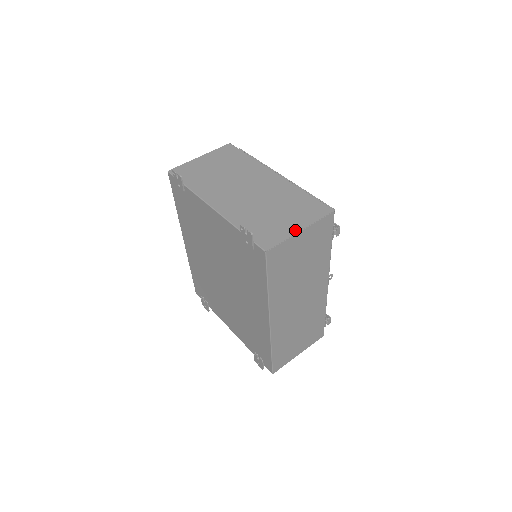
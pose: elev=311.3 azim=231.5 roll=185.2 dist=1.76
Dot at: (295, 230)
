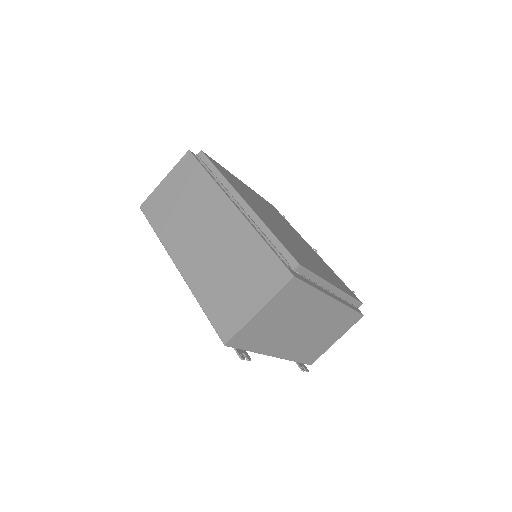
Dot at: (333, 343)
